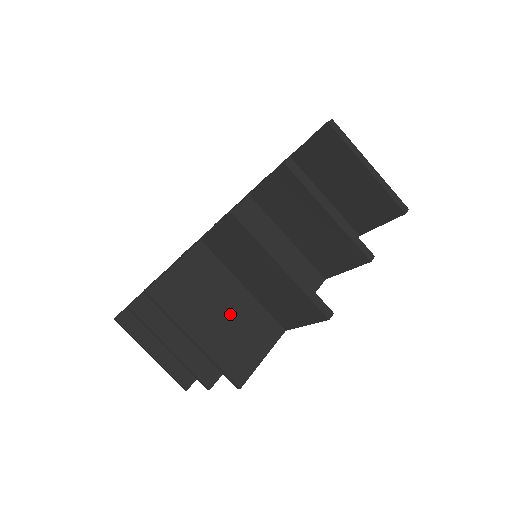
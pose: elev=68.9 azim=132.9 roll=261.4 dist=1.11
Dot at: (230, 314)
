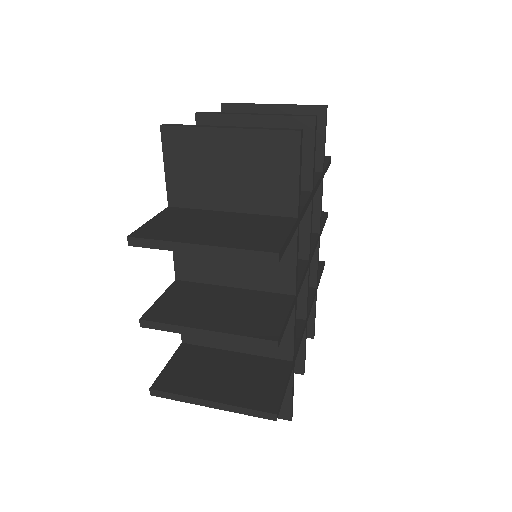
Dot at: occluded
